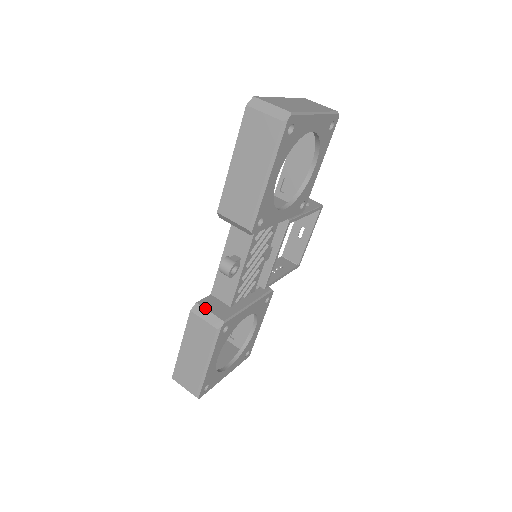
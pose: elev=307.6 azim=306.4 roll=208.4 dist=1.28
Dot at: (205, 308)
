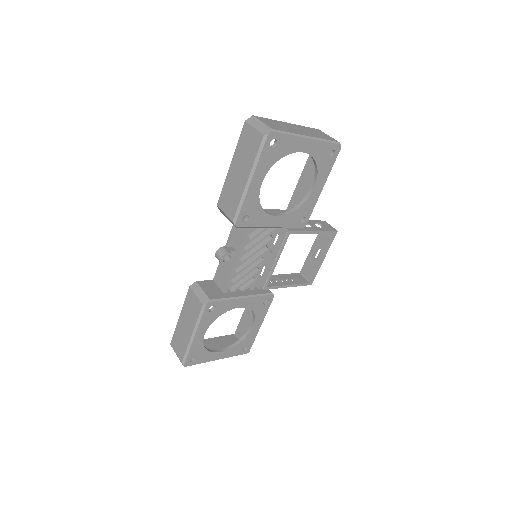
Dot at: (201, 287)
